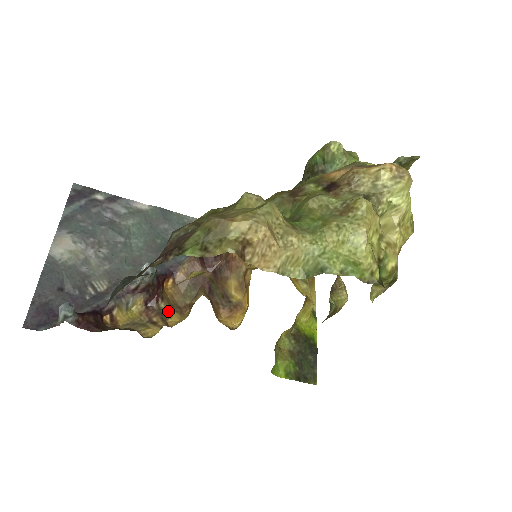
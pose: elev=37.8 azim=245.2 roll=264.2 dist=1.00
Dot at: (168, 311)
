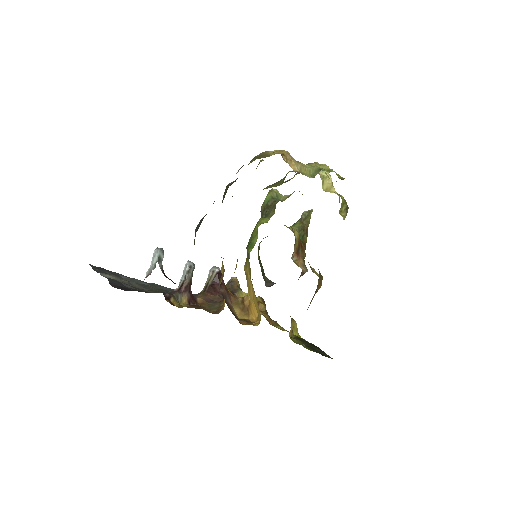
Dot at: occluded
